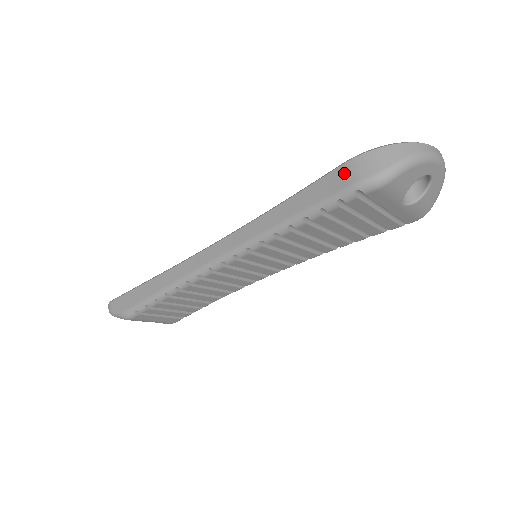
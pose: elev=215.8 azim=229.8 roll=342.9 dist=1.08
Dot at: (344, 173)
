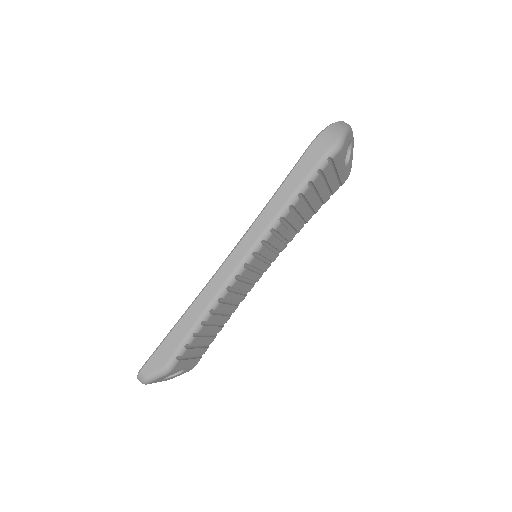
Dot at: (313, 152)
